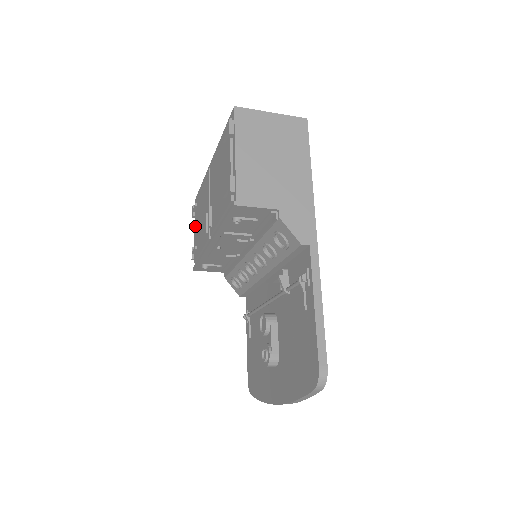
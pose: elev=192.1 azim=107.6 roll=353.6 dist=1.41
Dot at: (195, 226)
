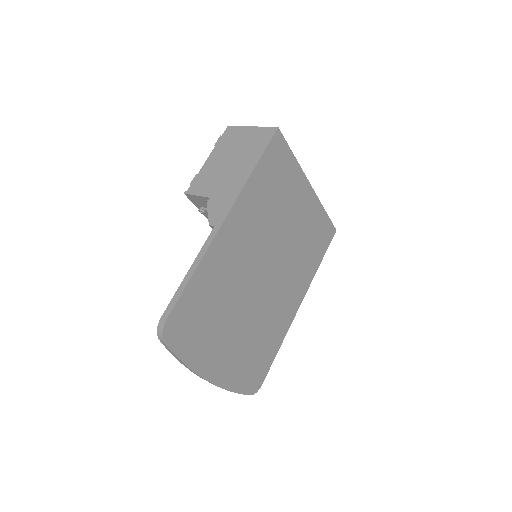
Dot at: occluded
